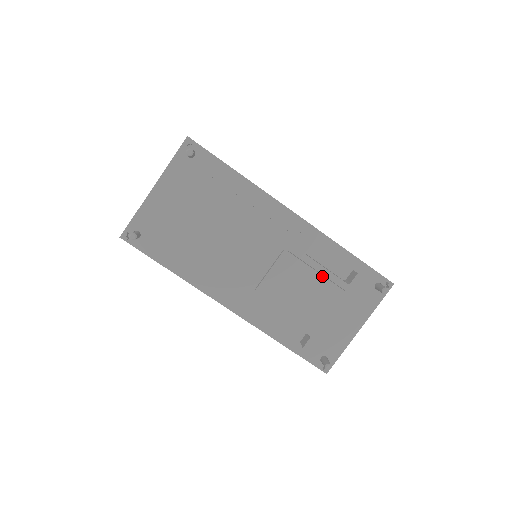
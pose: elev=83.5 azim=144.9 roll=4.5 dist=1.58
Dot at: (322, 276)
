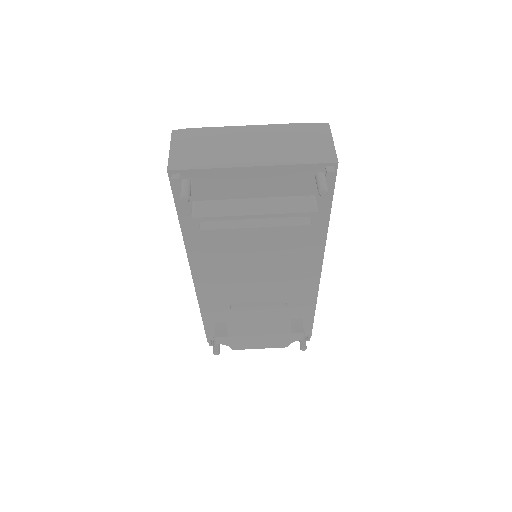
Dot at: (285, 329)
